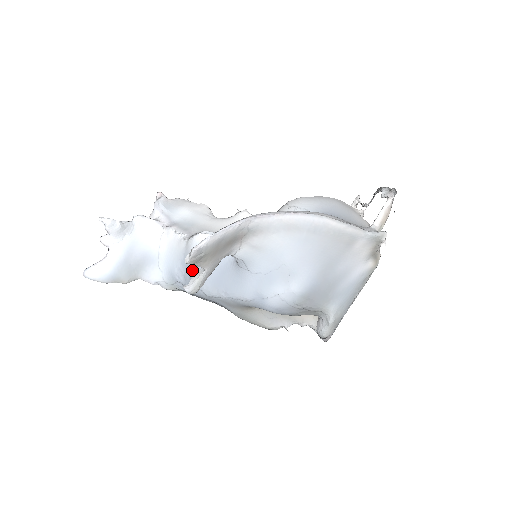
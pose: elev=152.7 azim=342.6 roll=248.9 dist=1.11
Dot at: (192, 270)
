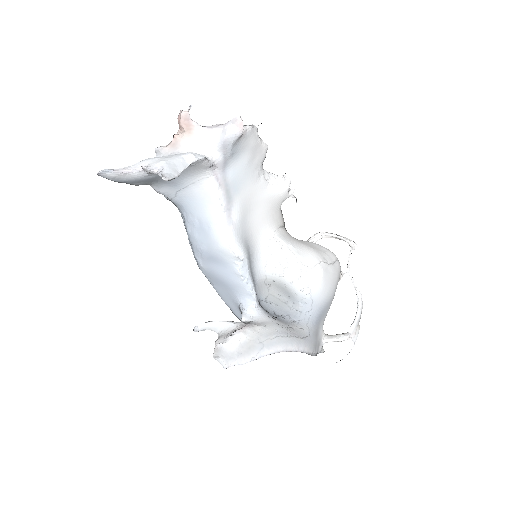
Dot at: (205, 252)
